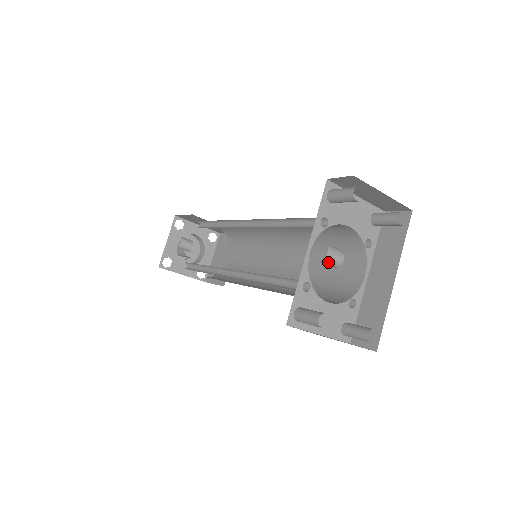
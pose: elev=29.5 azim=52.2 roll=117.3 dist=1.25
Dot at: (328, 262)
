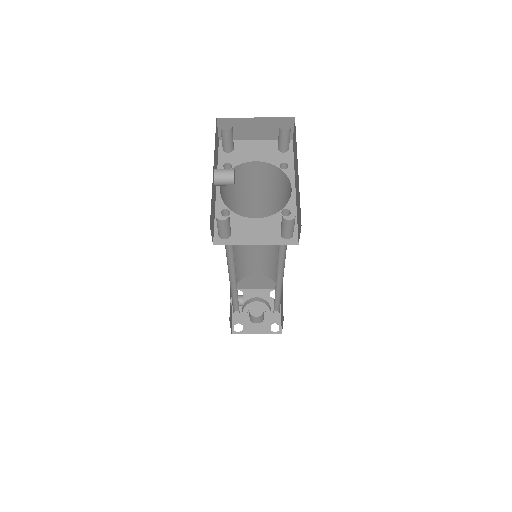
Dot at: (221, 180)
